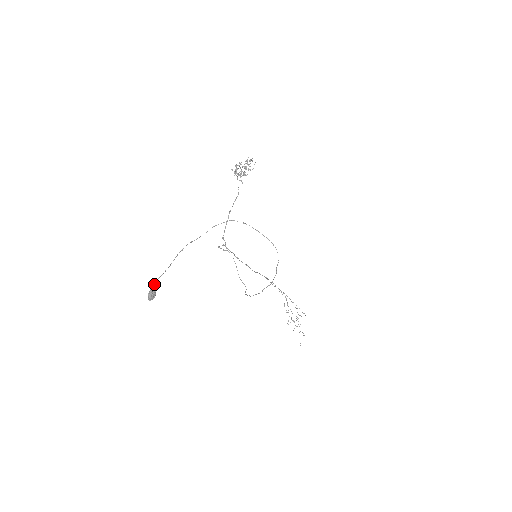
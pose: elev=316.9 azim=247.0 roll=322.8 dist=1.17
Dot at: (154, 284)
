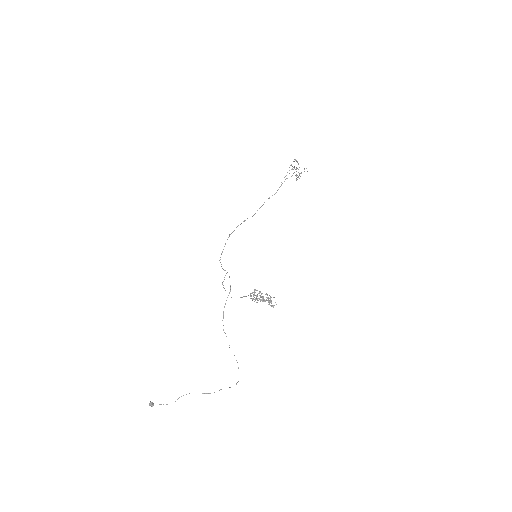
Dot at: (153, 404)
